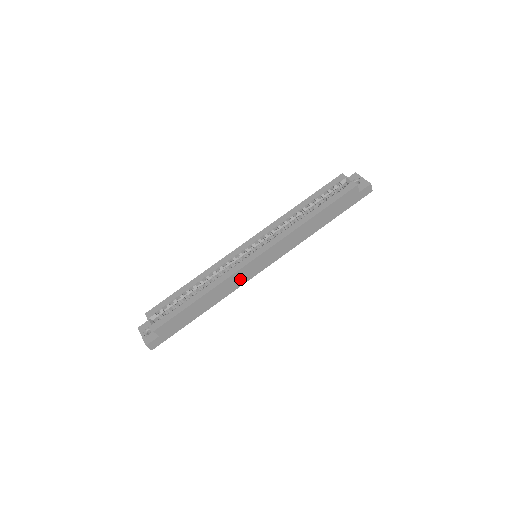
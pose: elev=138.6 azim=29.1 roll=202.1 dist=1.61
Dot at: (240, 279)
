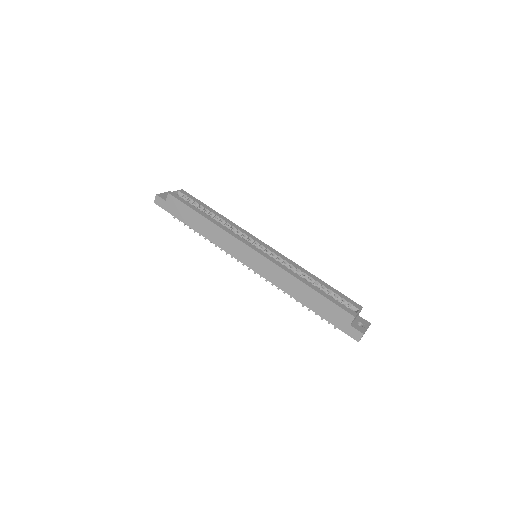
Dot at: (231, 246)
